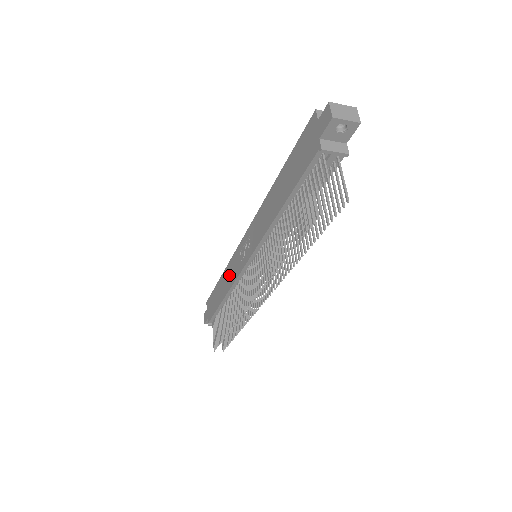
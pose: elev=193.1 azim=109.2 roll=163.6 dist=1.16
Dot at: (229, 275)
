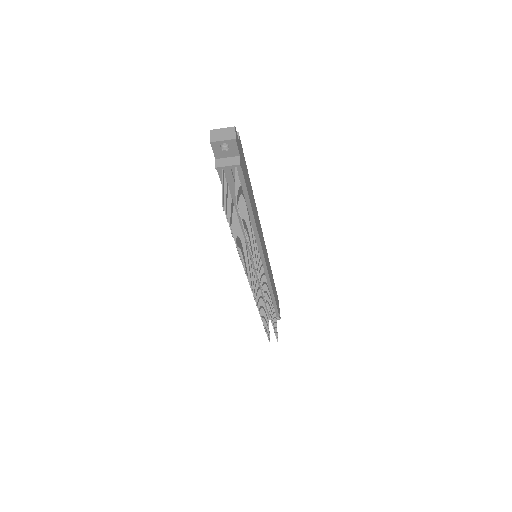
Dot at: occluded
